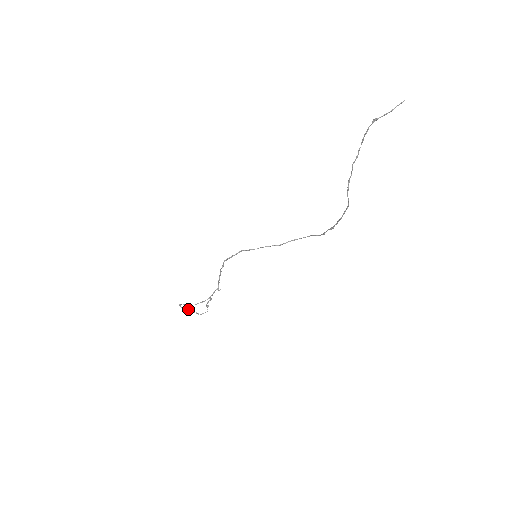
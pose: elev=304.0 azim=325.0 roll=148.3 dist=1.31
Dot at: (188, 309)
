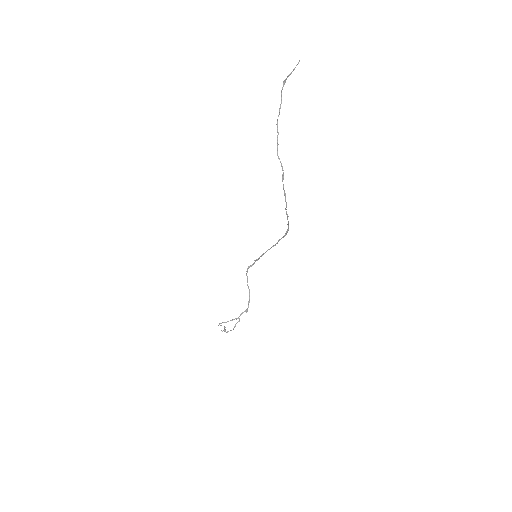
Dot at: occluded
